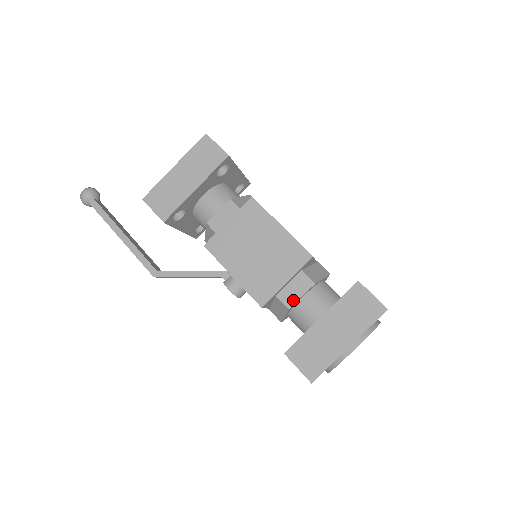
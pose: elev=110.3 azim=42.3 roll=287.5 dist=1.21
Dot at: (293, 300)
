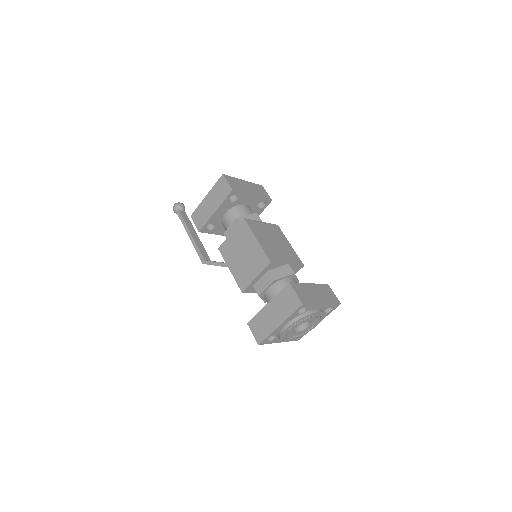
Dot at: (261, 290)
